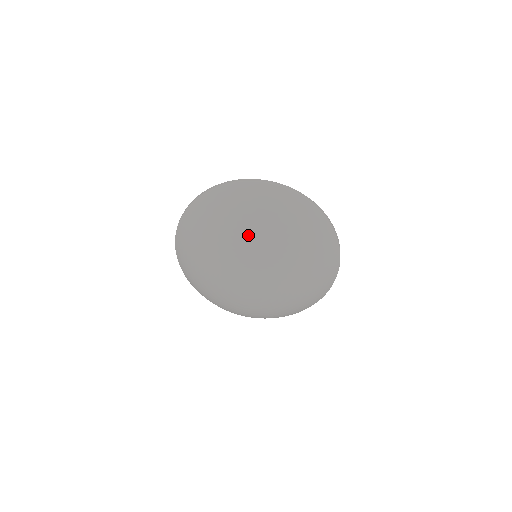
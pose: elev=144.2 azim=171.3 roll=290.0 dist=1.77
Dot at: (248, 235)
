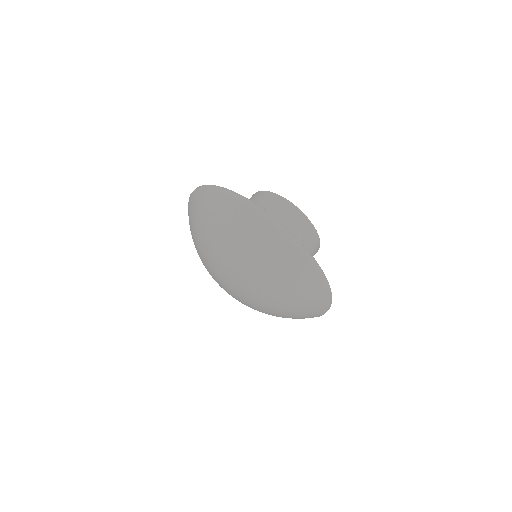
Dot at: (214, 248)
